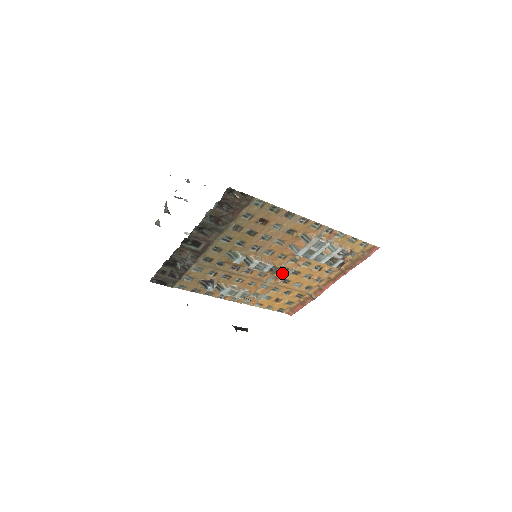
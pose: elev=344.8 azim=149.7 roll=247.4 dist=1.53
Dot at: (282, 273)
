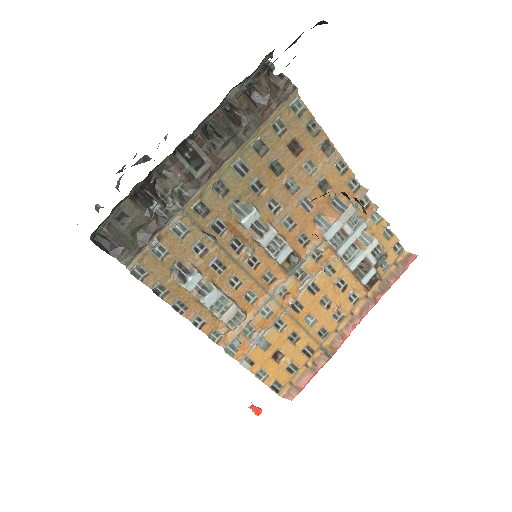
Dot at: (296, 282)
